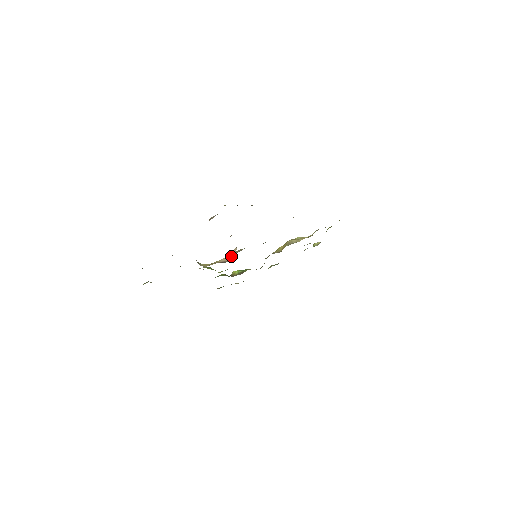
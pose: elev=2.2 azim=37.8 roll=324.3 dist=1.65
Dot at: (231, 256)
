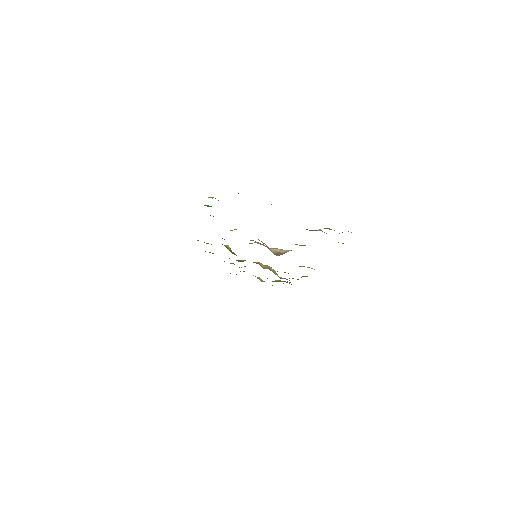
Dot at: (276, 251)
